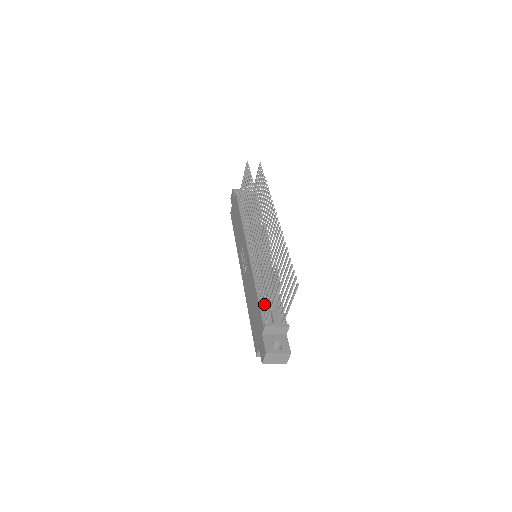
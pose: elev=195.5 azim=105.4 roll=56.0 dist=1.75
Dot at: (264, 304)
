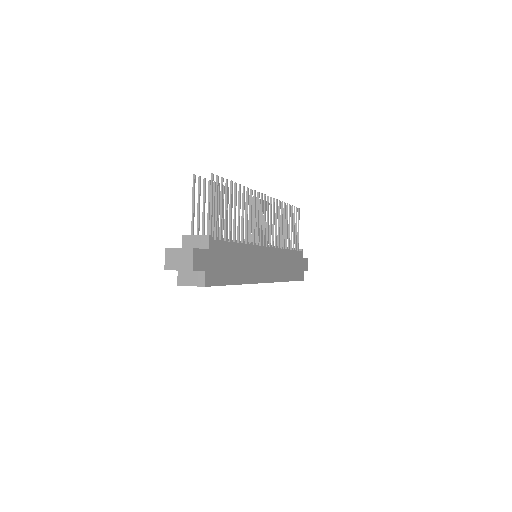
Dot at: (202, 233)
